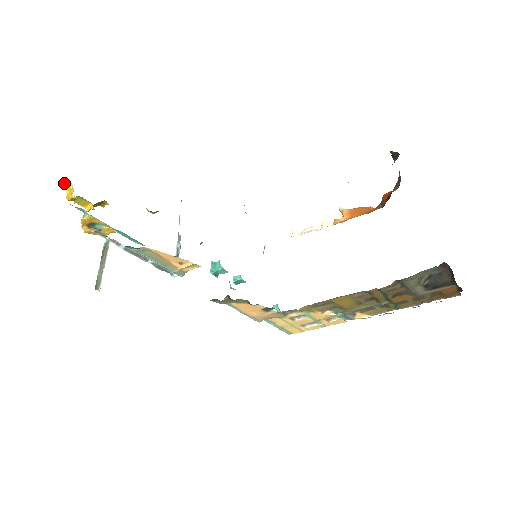
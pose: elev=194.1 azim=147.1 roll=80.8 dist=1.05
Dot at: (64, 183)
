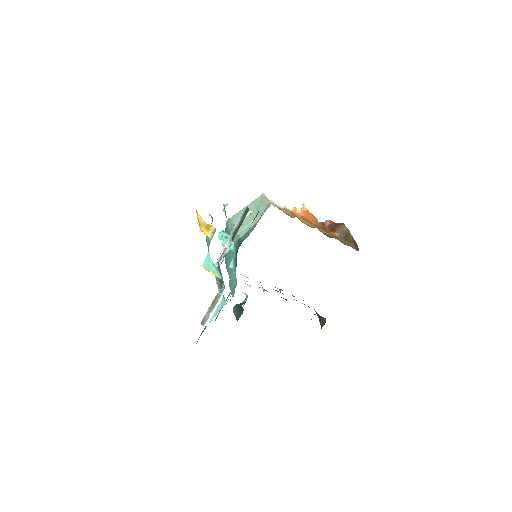
Dot at: (208, 224)
